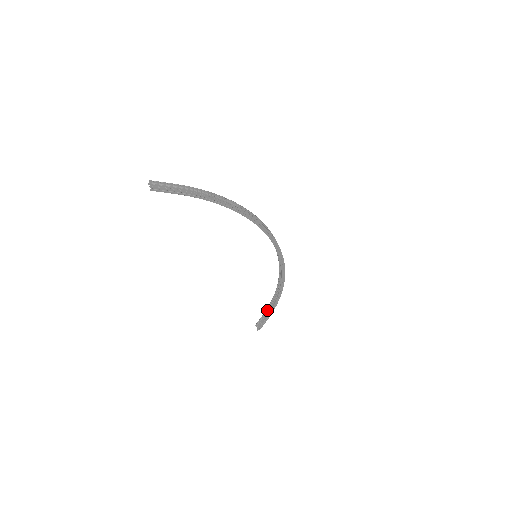
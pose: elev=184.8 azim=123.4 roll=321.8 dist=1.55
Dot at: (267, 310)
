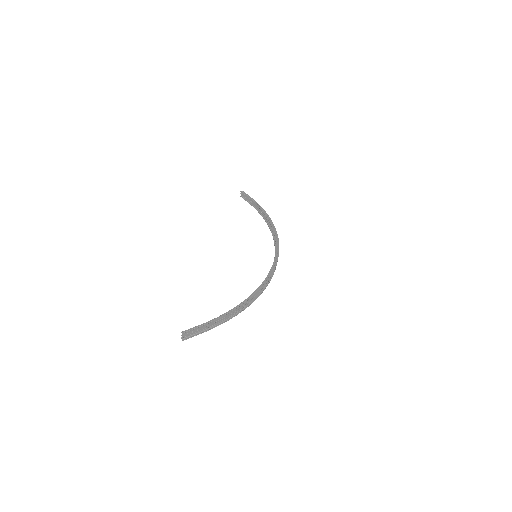
Dot at: (255, 202)
